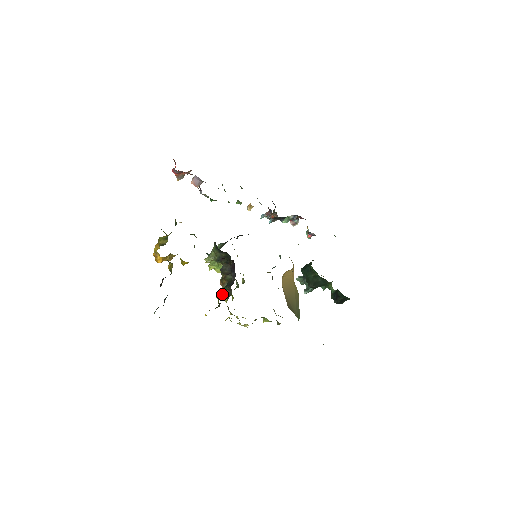
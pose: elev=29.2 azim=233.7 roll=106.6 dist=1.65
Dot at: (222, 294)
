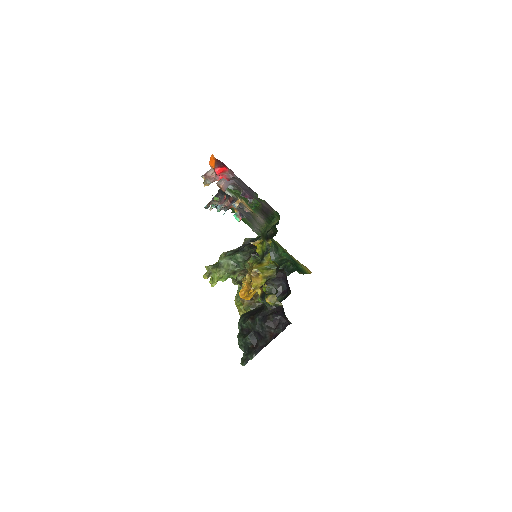
Dot at: (244, 307)
